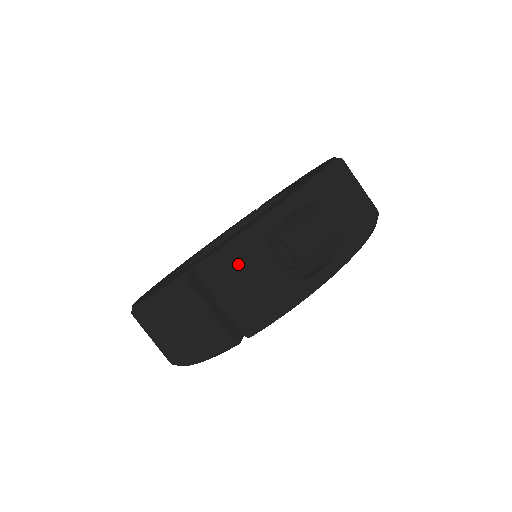
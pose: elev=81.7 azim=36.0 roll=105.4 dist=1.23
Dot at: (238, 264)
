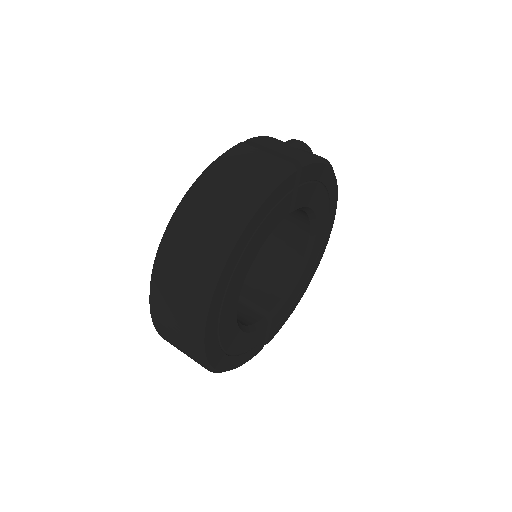
Dot at: (273, 140)
